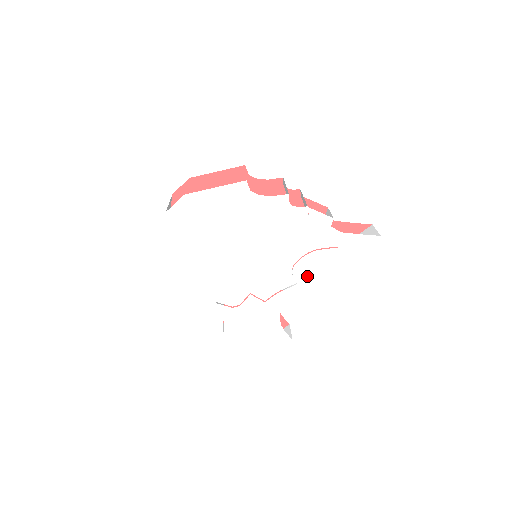
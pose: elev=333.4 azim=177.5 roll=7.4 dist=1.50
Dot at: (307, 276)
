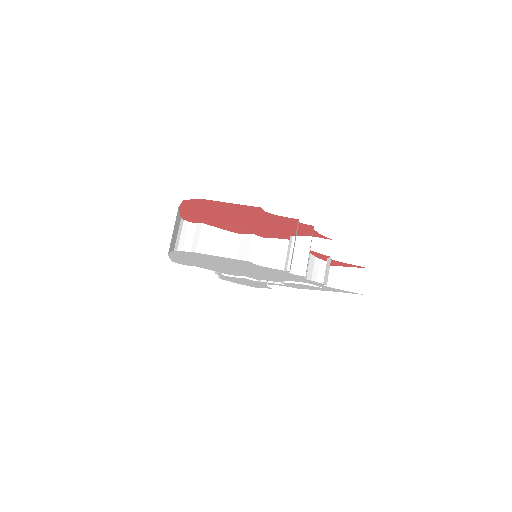
Dot at: (294, 286)
